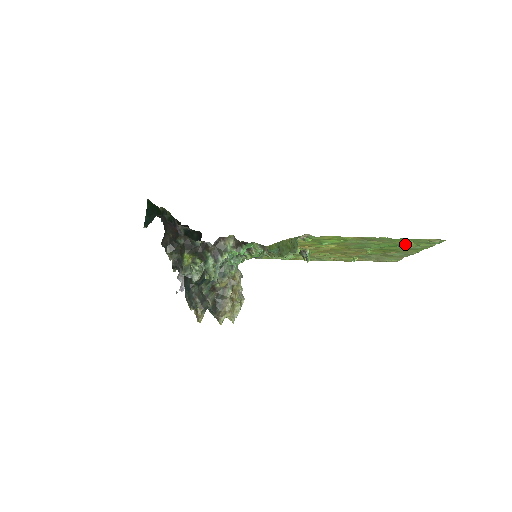
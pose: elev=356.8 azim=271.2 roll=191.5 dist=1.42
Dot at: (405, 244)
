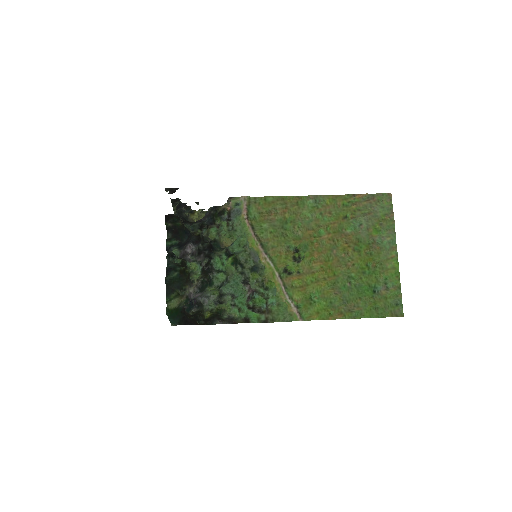
Dot at: (377, 298)
